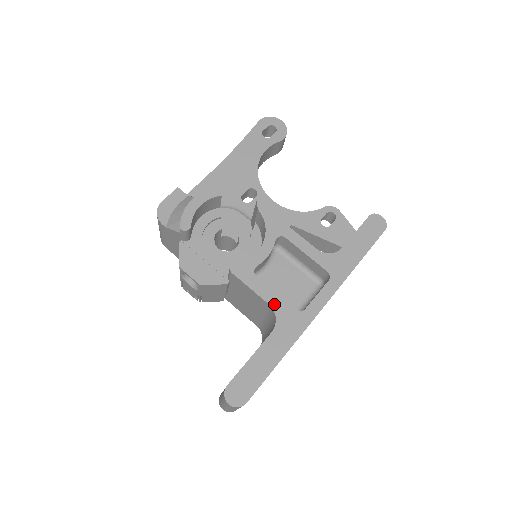
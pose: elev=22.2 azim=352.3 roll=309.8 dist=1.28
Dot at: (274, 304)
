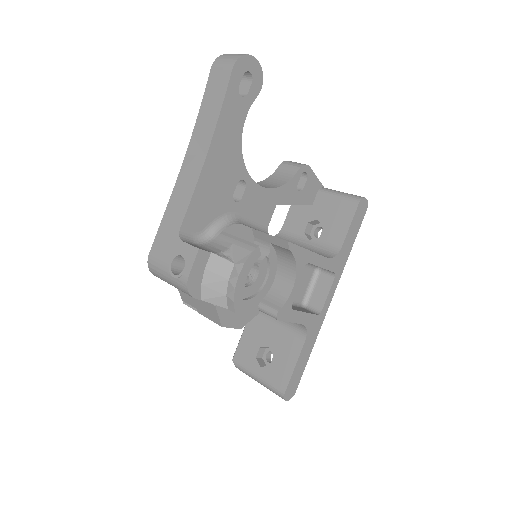
Dot at: (305, 322)
